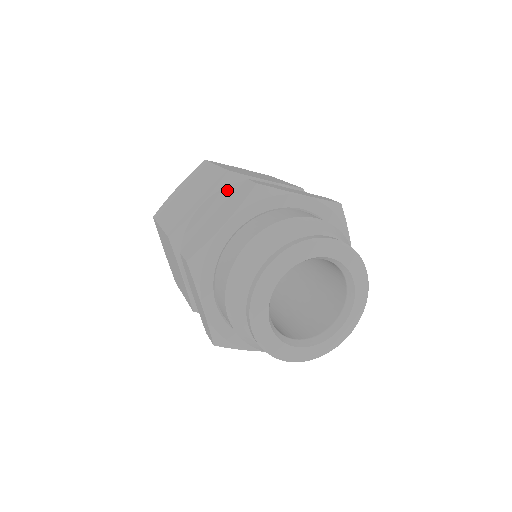
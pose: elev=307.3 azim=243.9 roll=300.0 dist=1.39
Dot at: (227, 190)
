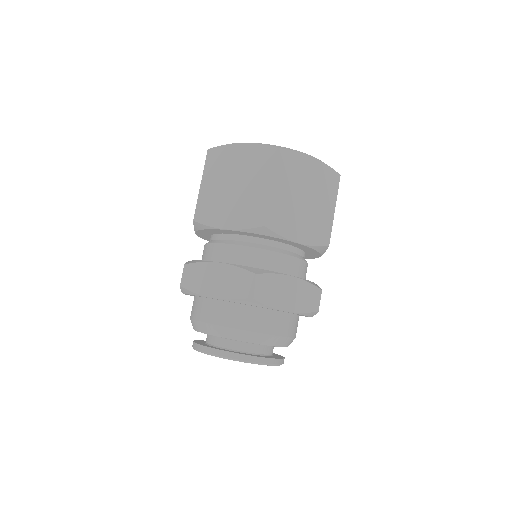
Dot at: (254, 234)
